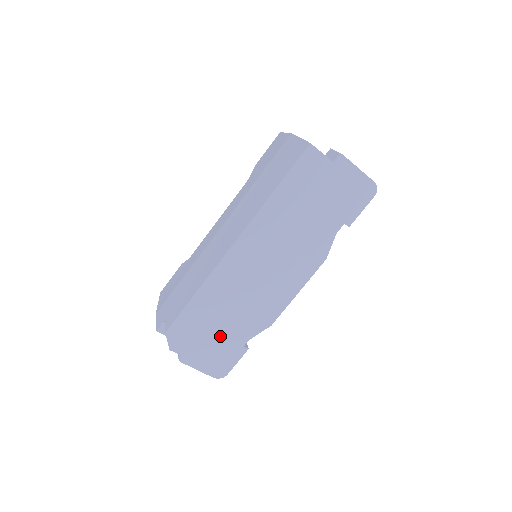
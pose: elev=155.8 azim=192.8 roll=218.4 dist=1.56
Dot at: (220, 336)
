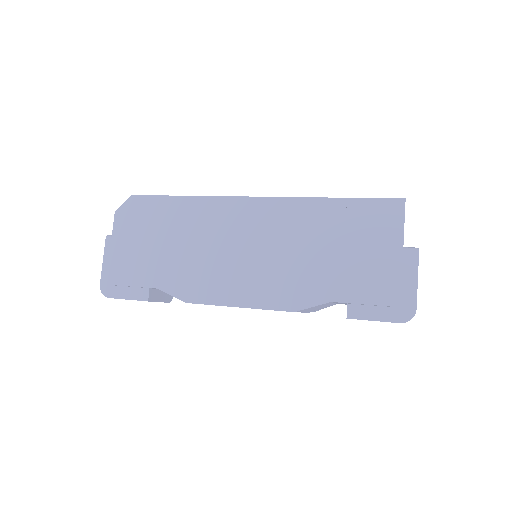
Dot at: (150, 253)
